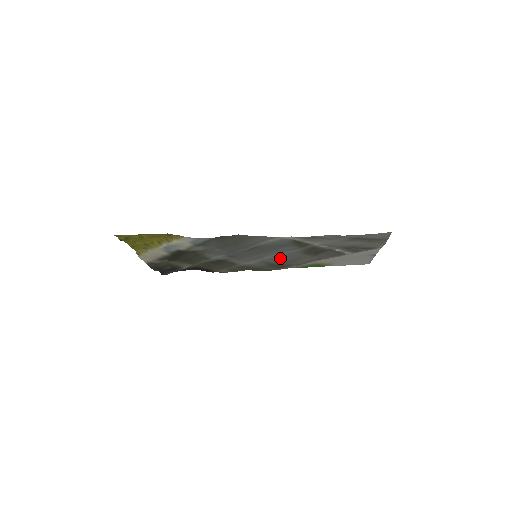
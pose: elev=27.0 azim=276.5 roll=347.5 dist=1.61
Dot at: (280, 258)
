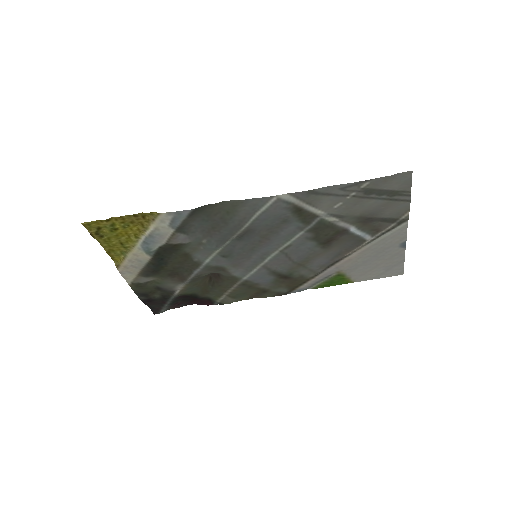
Dot at: (286, 257)
